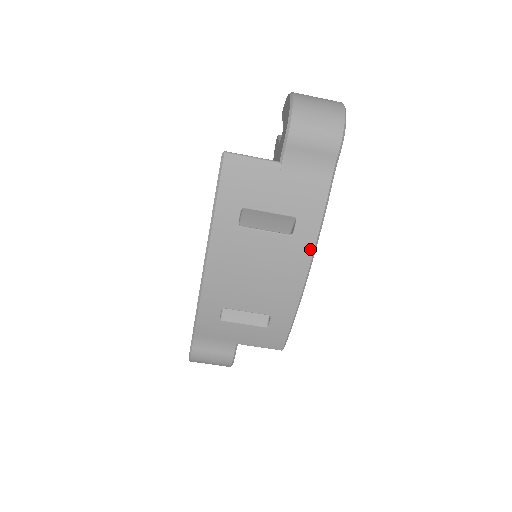
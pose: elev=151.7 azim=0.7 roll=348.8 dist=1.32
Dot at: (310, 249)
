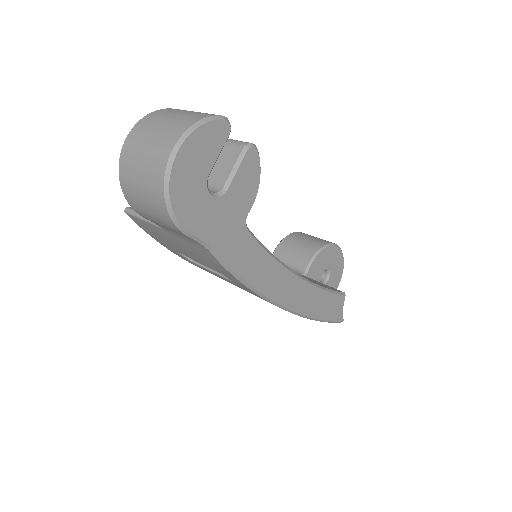
Dot at: (258, 295)
